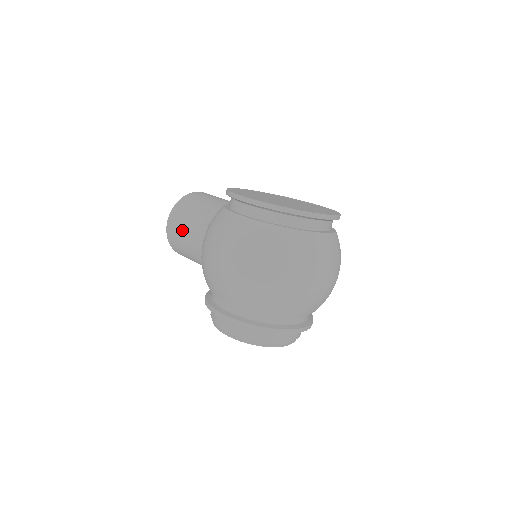
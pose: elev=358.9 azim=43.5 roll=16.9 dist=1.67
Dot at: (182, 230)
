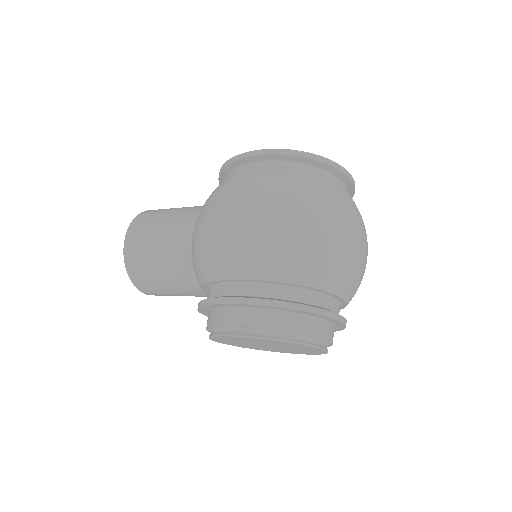
Dot at: (152, 237)
